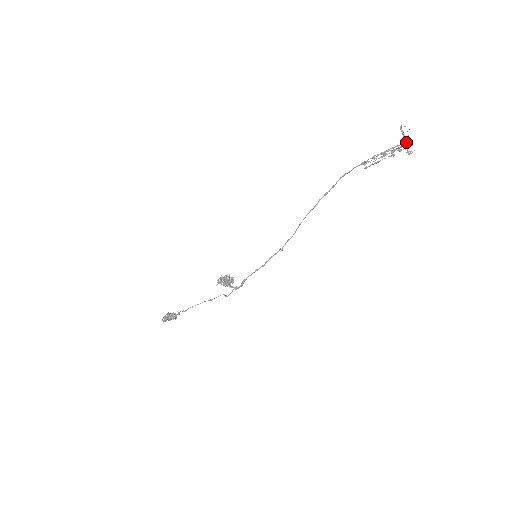
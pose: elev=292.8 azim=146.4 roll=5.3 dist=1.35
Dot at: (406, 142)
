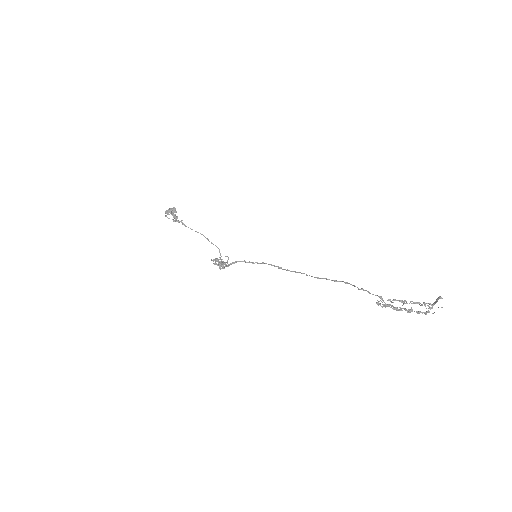
Dot at: (432, 307)
